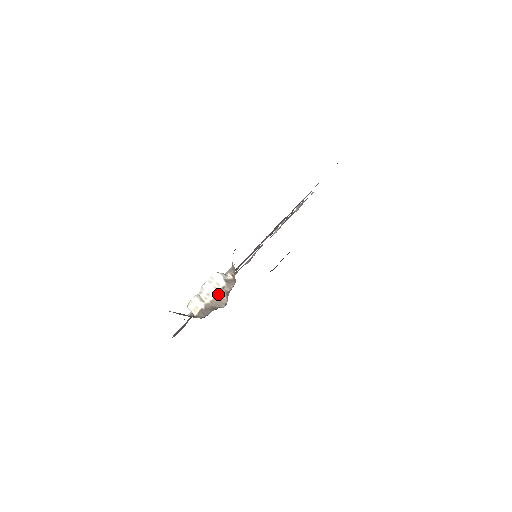
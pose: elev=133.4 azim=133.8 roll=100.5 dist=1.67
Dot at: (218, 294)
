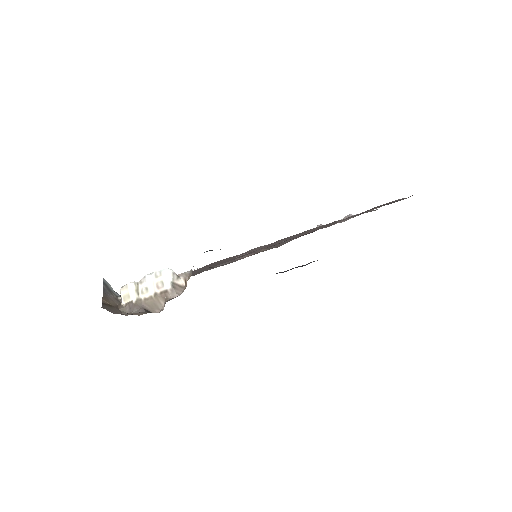
Dot at: (156, 295)
